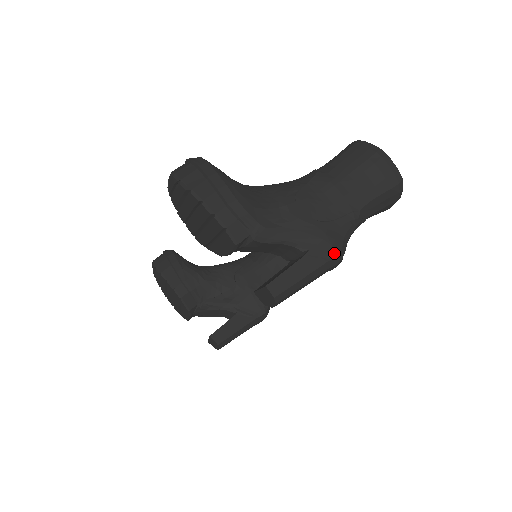
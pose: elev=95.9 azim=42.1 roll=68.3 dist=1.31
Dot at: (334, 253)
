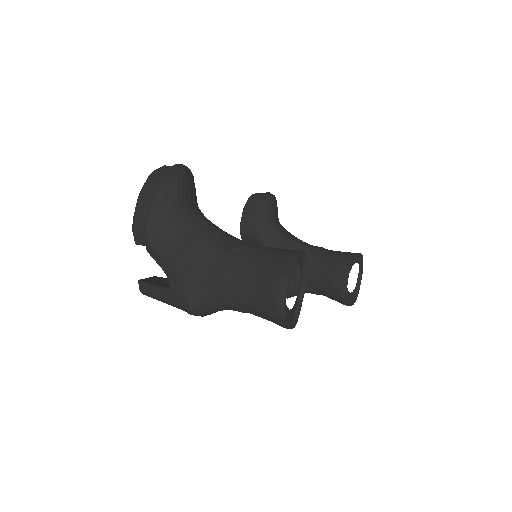
Dot at: (186, 306)
